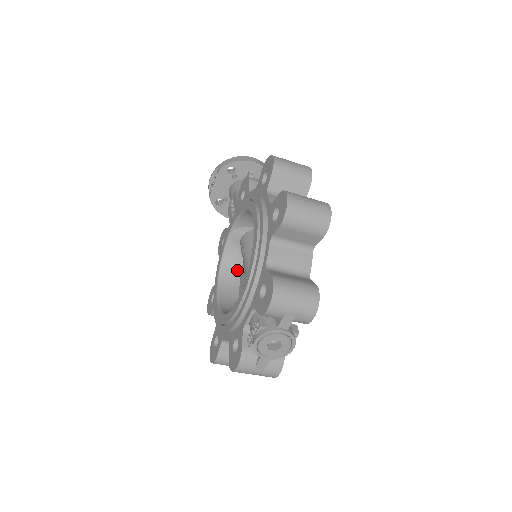
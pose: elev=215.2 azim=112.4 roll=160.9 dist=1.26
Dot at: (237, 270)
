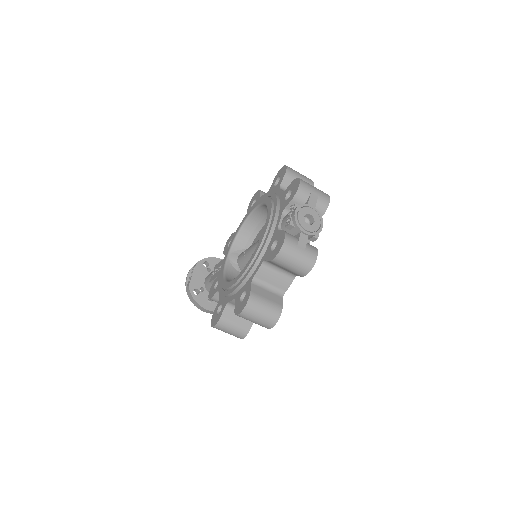
Dot at: occluded
